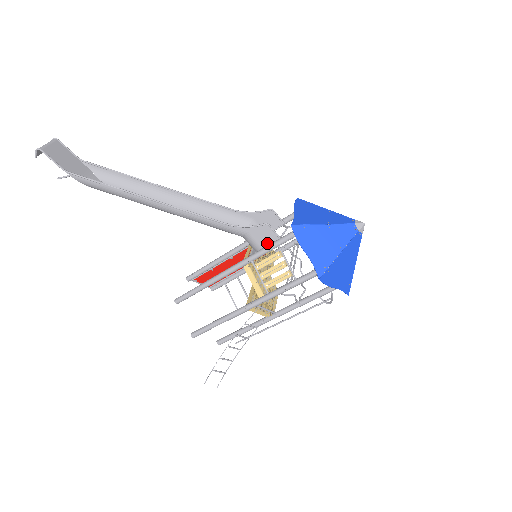
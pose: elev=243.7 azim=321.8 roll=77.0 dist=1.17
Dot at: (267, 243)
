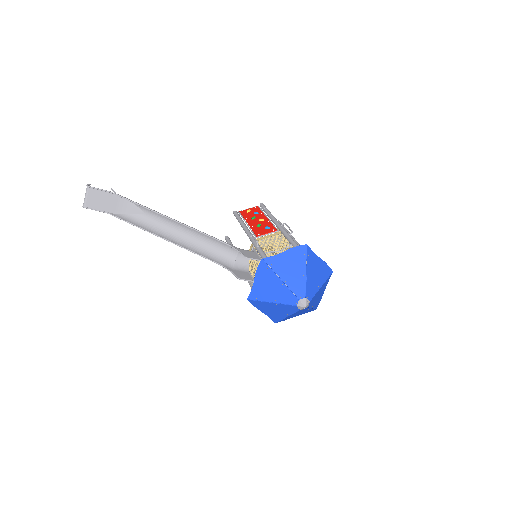
Dot at: (249, 275)
